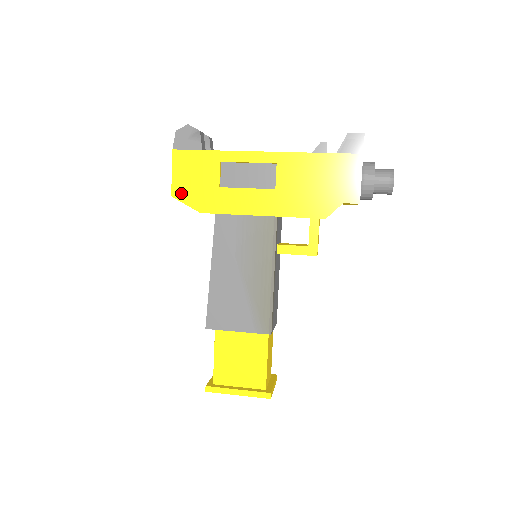
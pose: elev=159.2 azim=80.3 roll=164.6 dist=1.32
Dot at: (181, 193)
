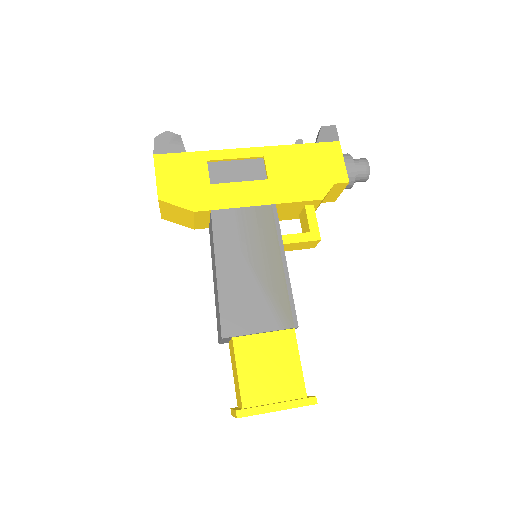
Dot at: (169, 195)
